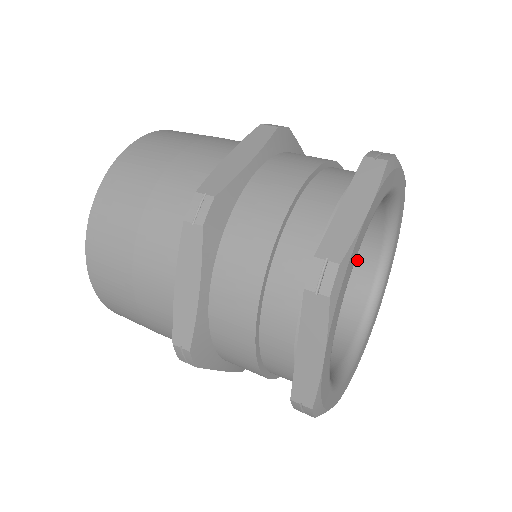
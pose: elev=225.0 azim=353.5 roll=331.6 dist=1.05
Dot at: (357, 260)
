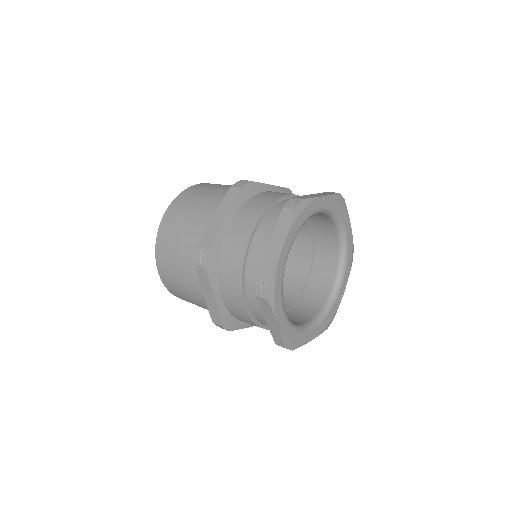
Dot at: (326, 240)
